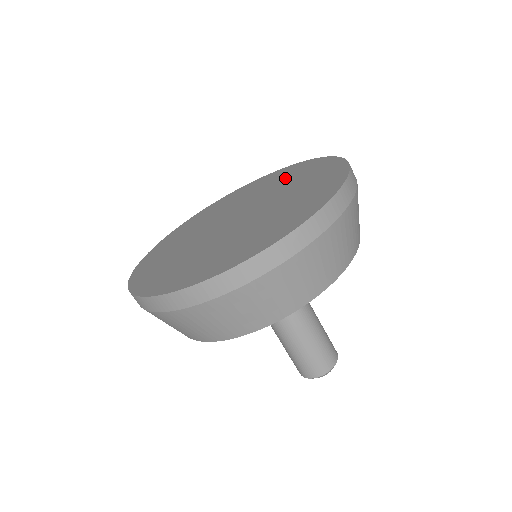
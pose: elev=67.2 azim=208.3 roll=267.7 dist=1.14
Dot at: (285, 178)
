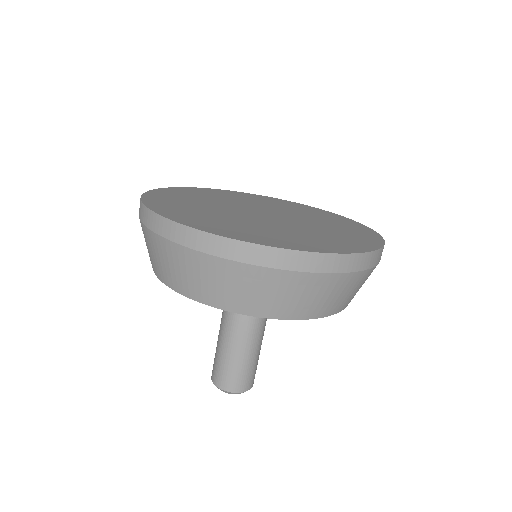
Dot at: (328, 219)
